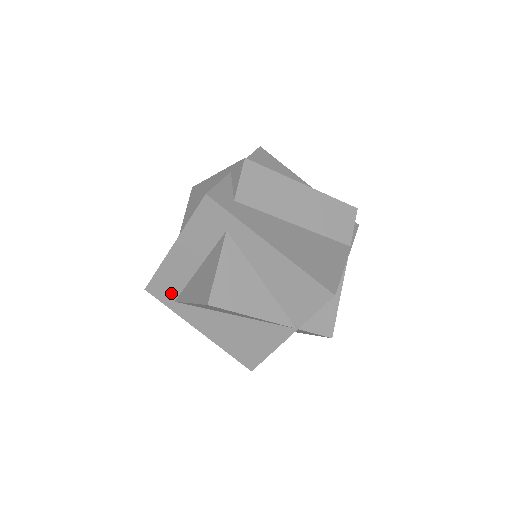
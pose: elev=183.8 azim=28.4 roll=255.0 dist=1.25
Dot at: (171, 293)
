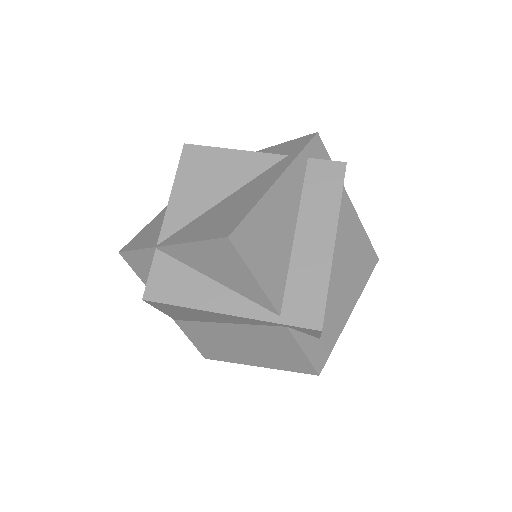
Dot at: occluded
